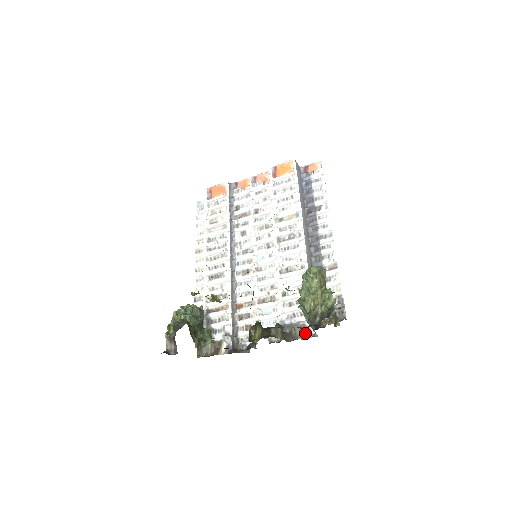
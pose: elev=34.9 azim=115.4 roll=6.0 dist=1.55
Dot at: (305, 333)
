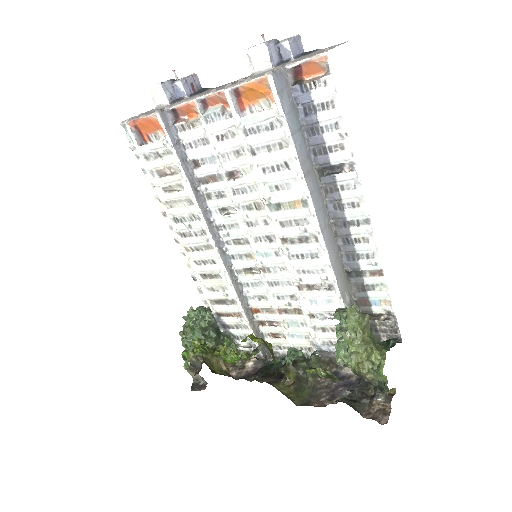
Dot at: occluded
